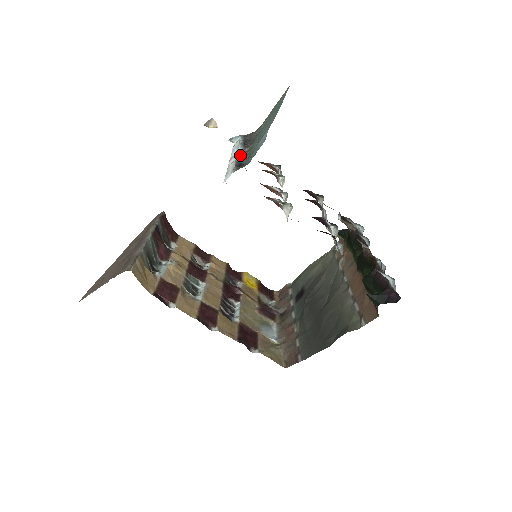
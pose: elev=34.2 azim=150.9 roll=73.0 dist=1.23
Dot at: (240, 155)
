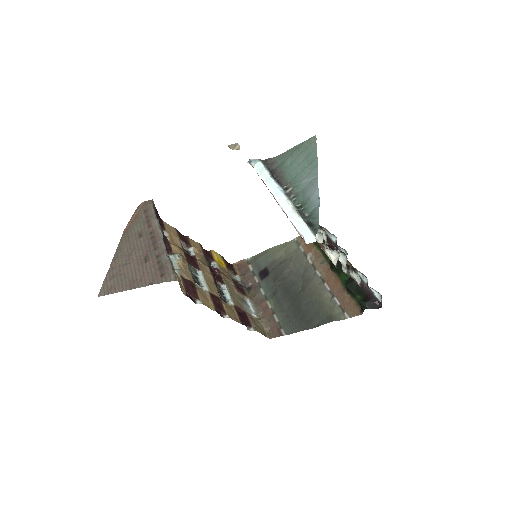
Dot at: (292, 203)
